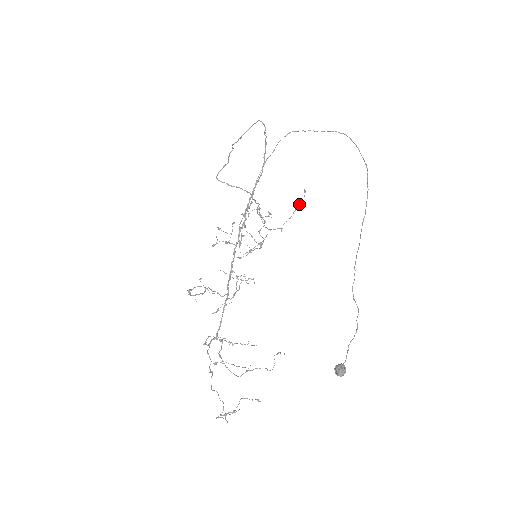
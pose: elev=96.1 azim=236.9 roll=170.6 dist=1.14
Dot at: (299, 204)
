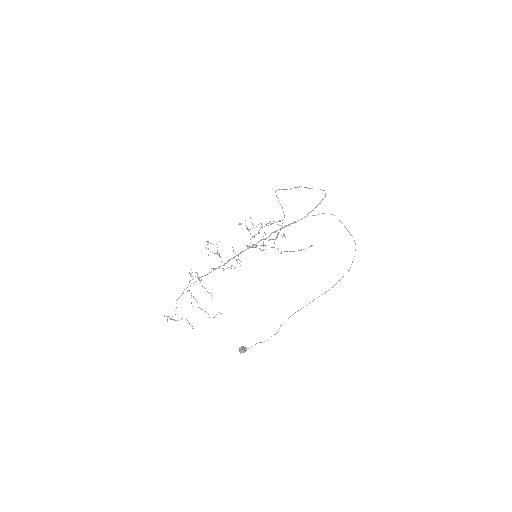
Dot at: occluded
